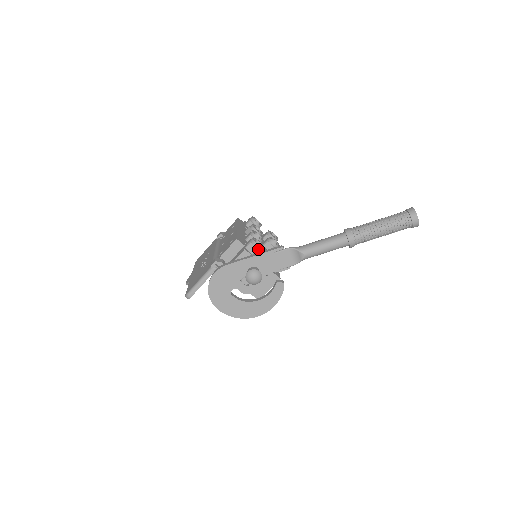
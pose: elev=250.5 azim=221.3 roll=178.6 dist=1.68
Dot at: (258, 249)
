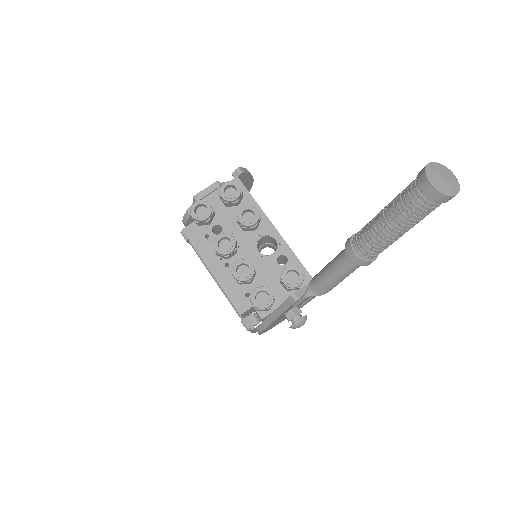
Dot at: (271, 306)
